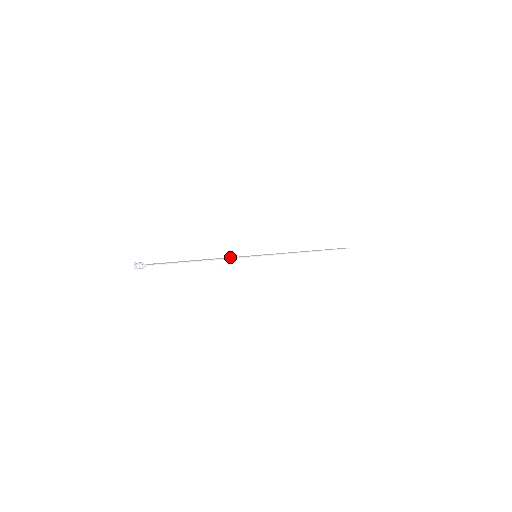
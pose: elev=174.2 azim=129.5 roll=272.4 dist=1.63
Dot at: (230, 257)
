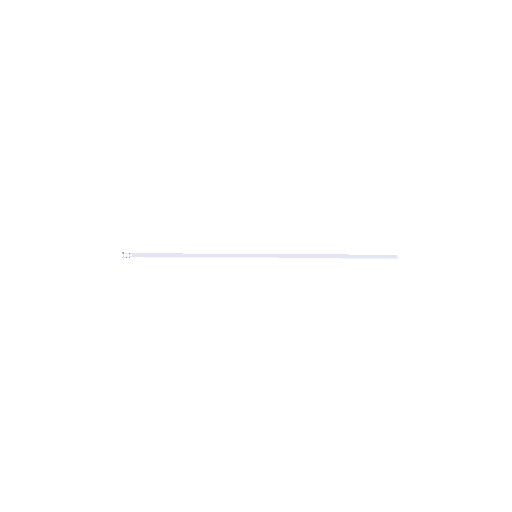
Dot at: (224, 254)
